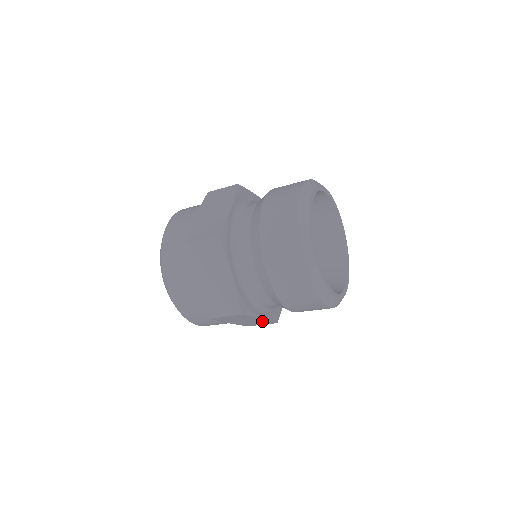
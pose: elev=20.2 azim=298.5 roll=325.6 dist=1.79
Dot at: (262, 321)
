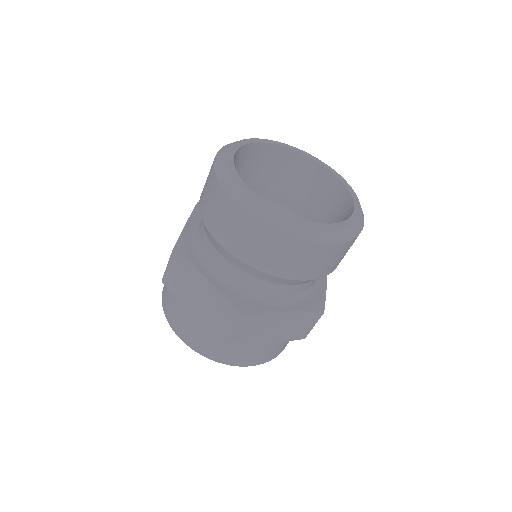
Dot at: (217, 301)
